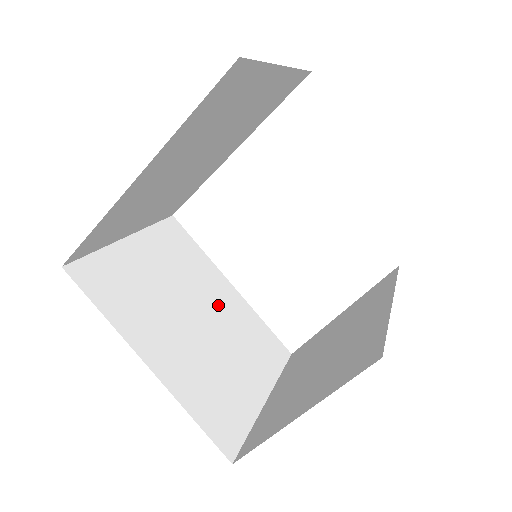
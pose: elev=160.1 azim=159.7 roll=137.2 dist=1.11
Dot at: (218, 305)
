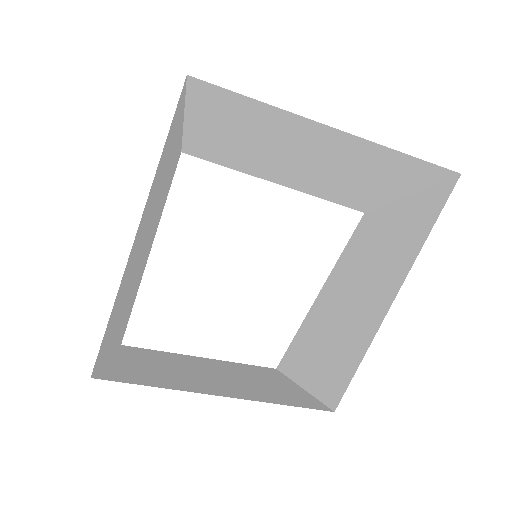
Dot at: (148, 246)
